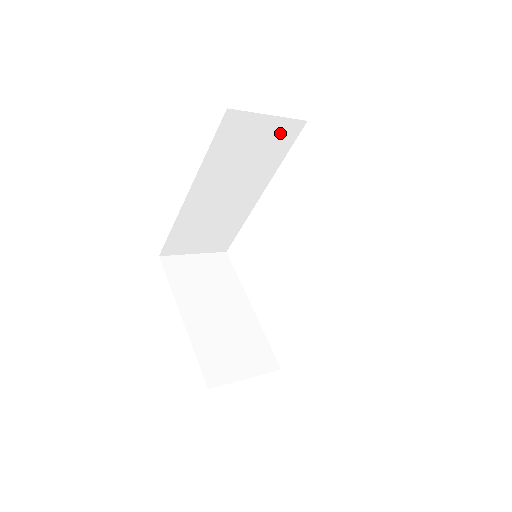
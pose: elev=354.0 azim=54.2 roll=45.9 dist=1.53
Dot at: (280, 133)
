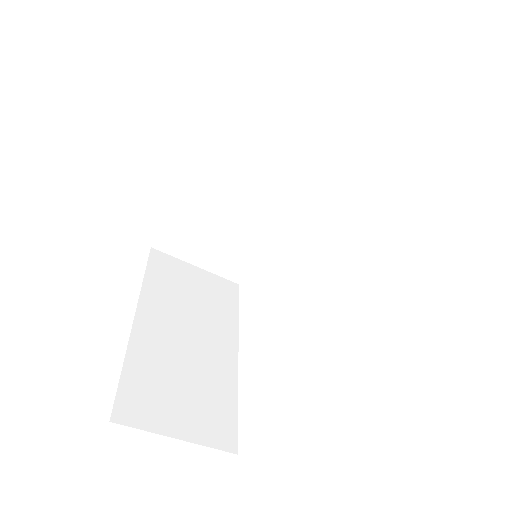
Dot at: (344, 116)
